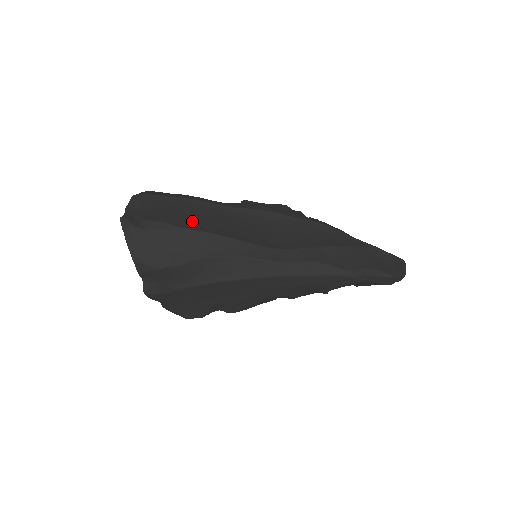
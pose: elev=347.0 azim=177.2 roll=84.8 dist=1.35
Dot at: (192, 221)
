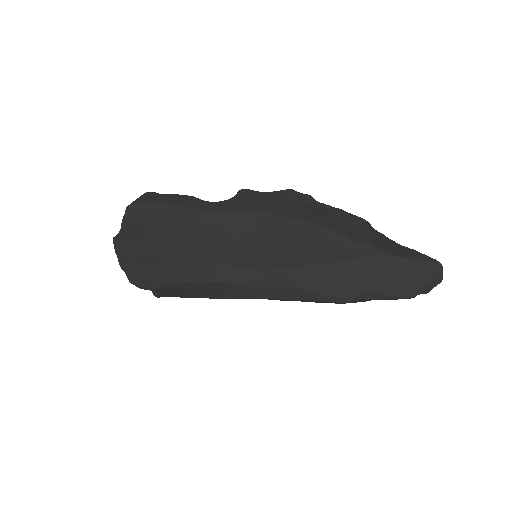
Dot at: (171, 240)
